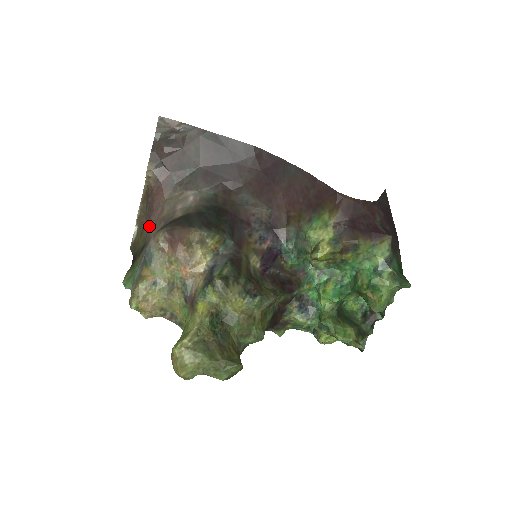
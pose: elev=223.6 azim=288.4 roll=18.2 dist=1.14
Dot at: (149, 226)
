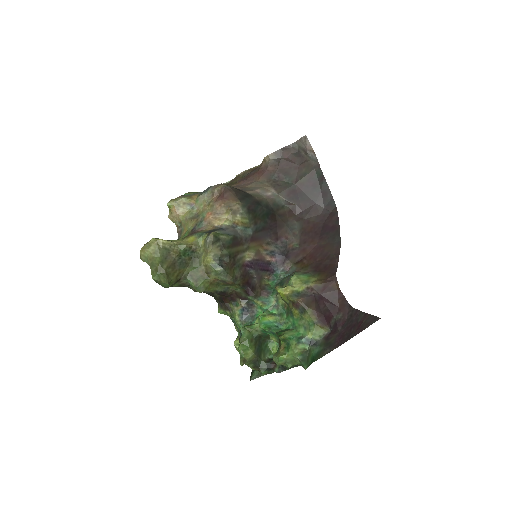
Dot at: (235, 184)
